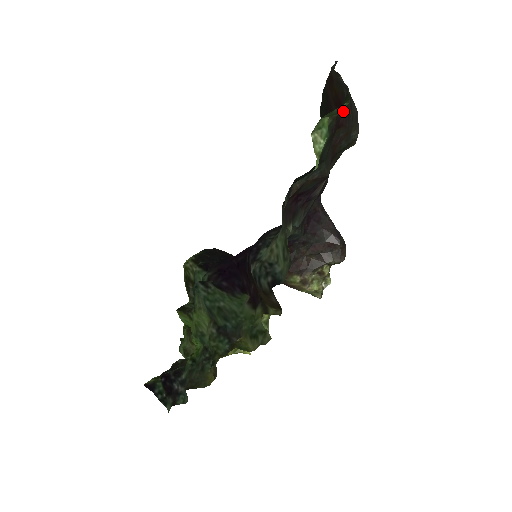
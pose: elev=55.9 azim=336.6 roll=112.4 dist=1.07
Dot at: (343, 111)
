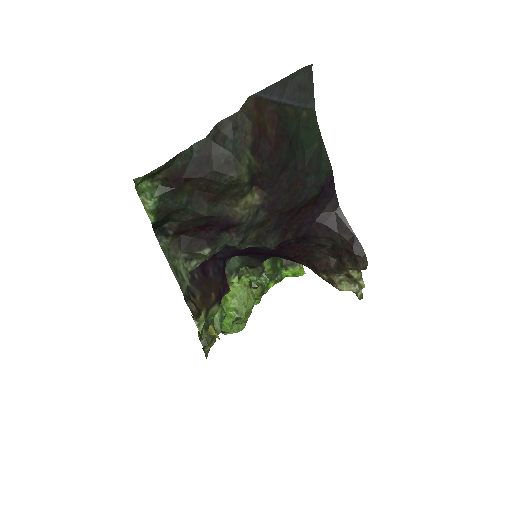
Dot at: (185, 167)
